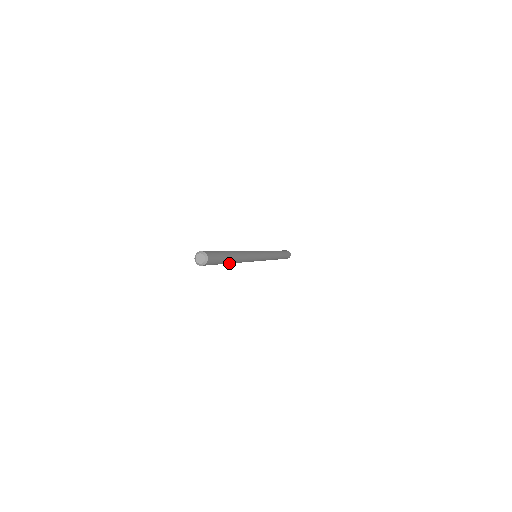
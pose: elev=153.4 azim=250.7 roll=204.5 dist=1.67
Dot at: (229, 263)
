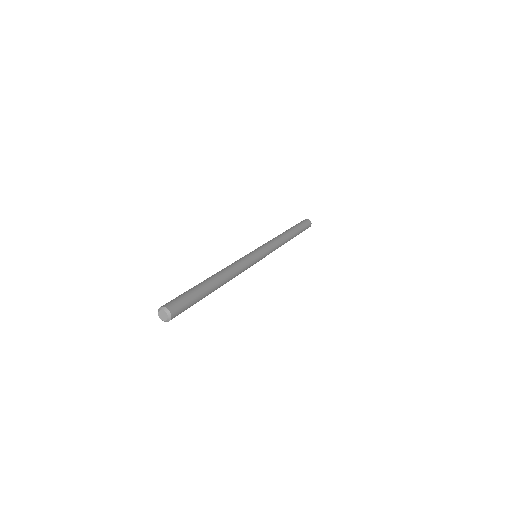
Dot at: occluded
